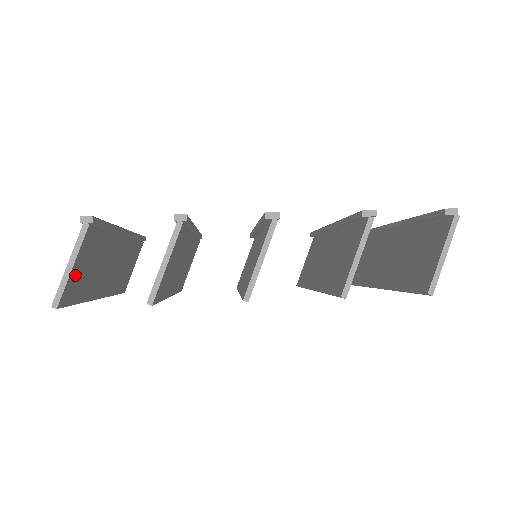
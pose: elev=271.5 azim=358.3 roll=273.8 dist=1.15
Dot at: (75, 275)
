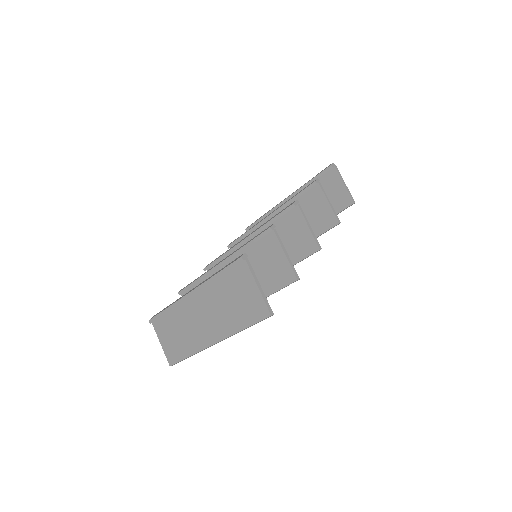
Dot at: (256, 296)
